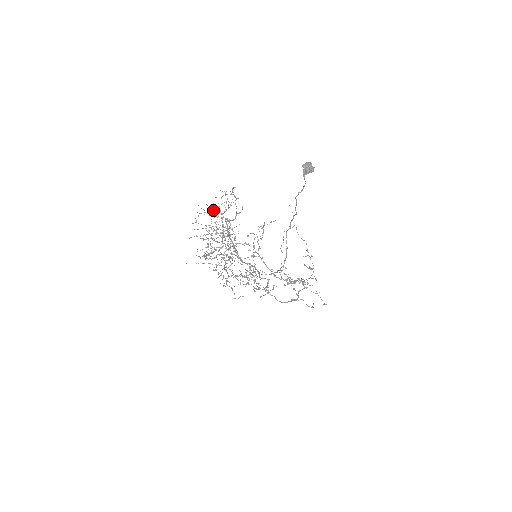
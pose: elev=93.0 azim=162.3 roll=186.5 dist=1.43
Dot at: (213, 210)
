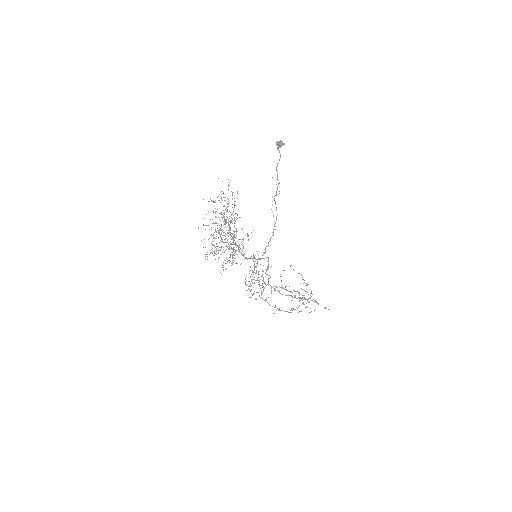
Dot at: occluded
